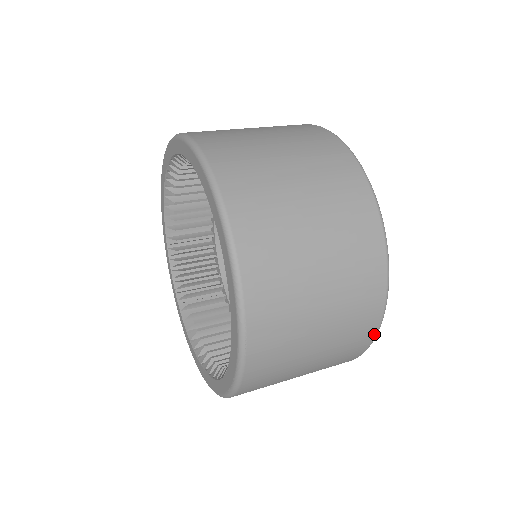
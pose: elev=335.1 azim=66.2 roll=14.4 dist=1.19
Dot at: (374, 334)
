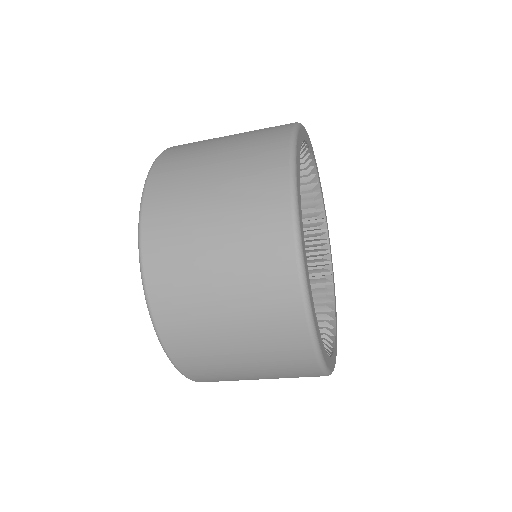
Dot at: (303, 318)
